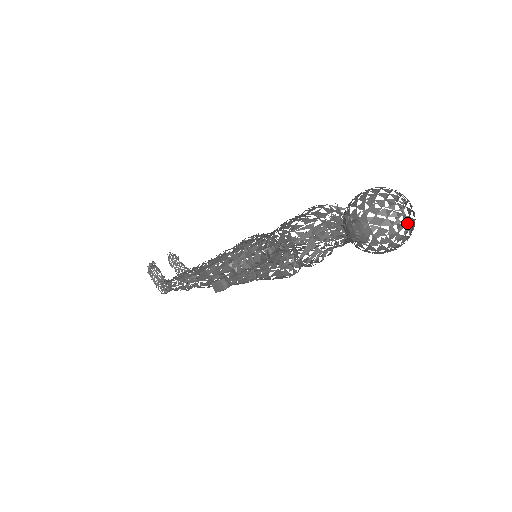
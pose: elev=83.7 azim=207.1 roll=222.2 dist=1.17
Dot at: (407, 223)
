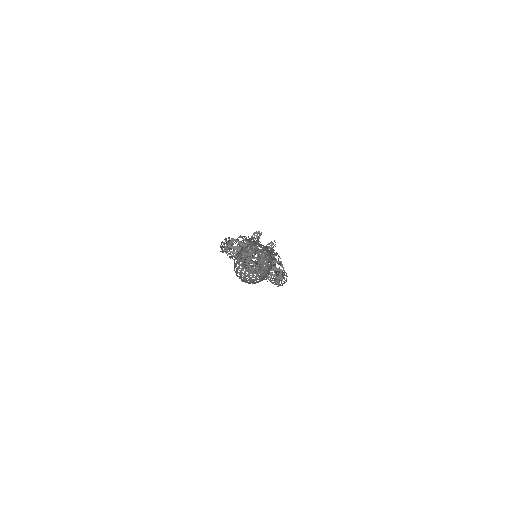
Dot at: occluded
